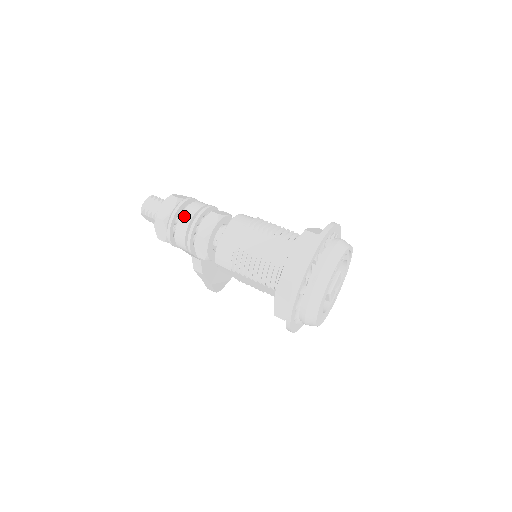
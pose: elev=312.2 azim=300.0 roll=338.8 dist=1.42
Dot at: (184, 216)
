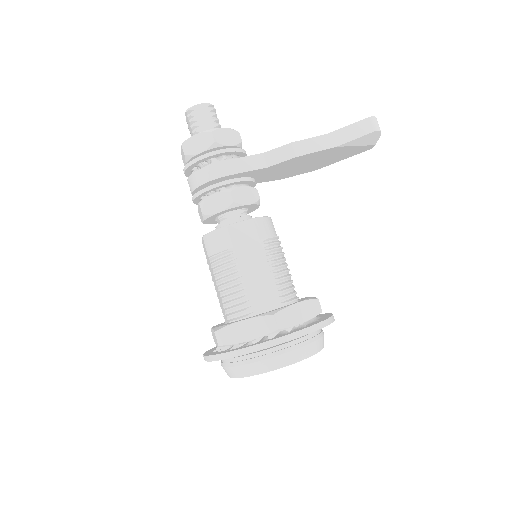
Dot at: occluded
